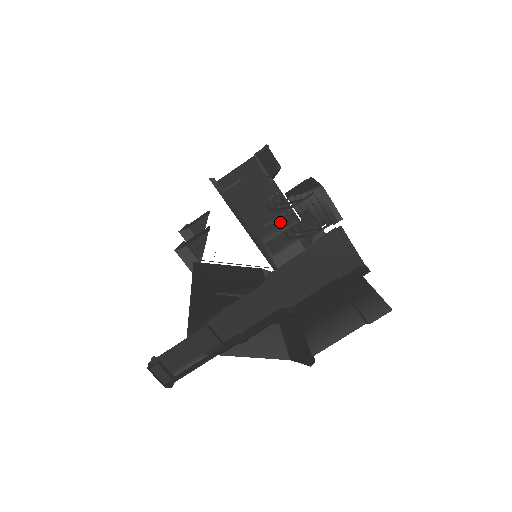
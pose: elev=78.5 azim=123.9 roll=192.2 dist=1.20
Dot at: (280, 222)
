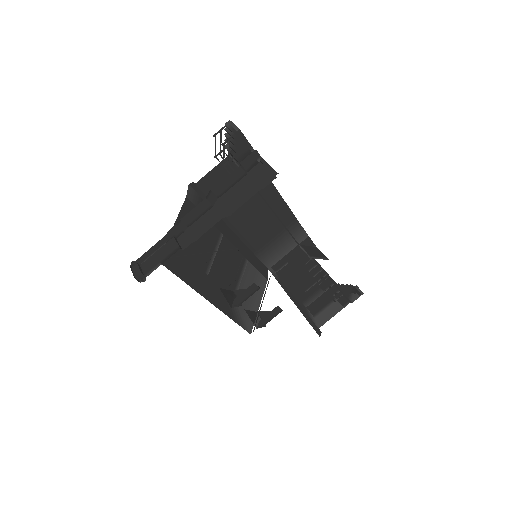
Dot at: (319, 287)
